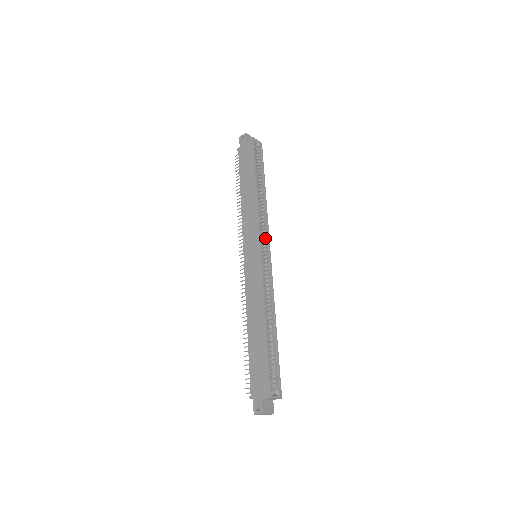
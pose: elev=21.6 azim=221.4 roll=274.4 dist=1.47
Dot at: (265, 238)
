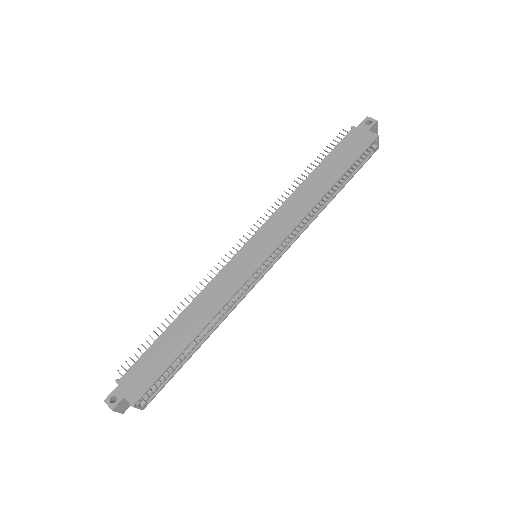
Dot at: (282, 249)
